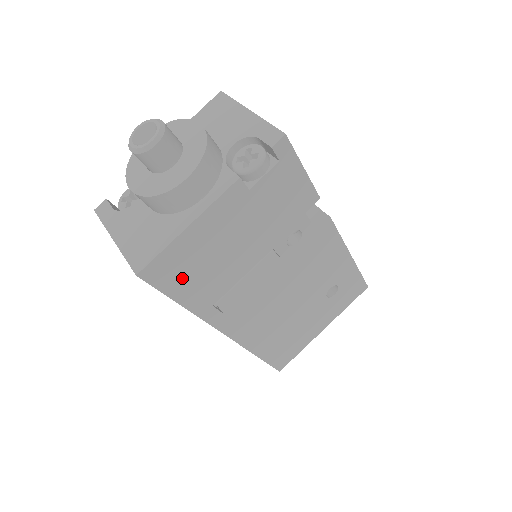
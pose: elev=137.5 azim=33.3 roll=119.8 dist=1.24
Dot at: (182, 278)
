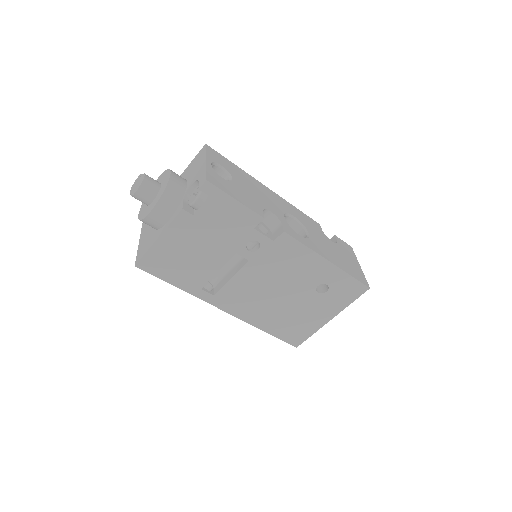
Dot at: (168, 269)
